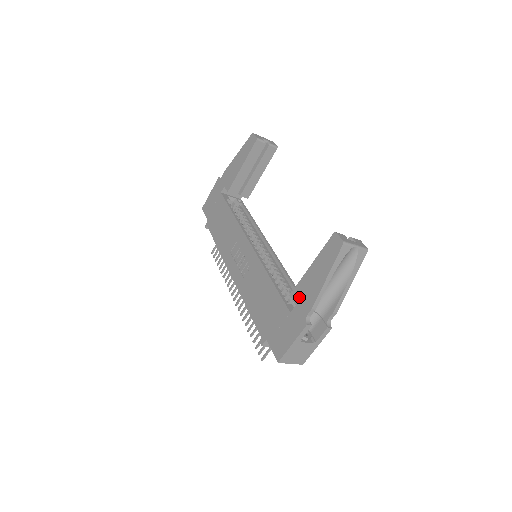
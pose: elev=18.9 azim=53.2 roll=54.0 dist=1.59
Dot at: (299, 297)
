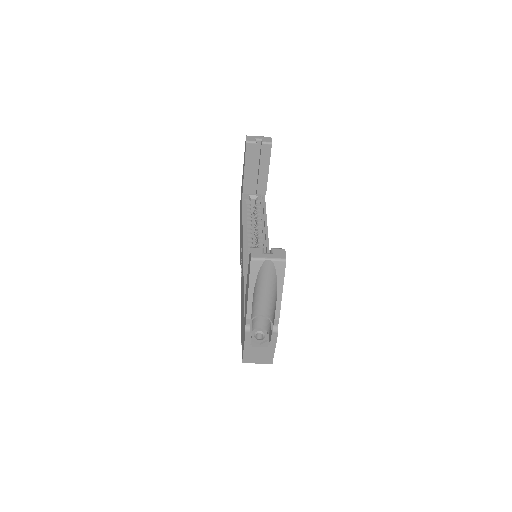
Dot at: (245, 306)
